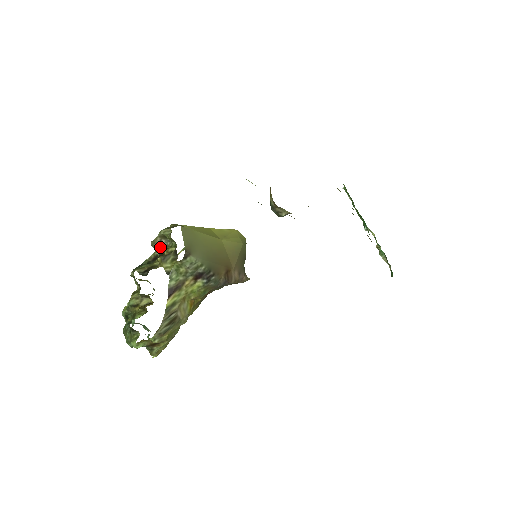
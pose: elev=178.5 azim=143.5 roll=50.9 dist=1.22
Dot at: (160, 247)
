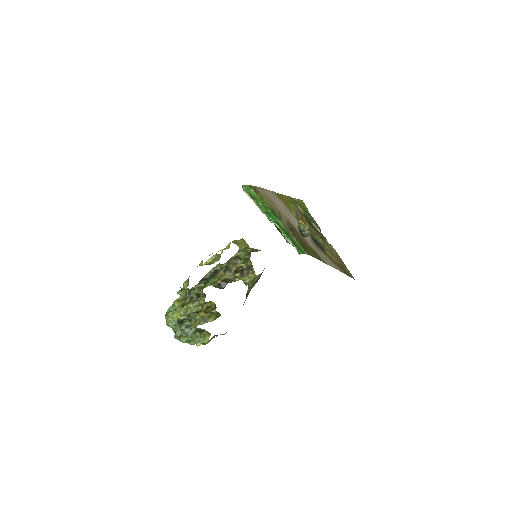
Dot at: (230, 264)
